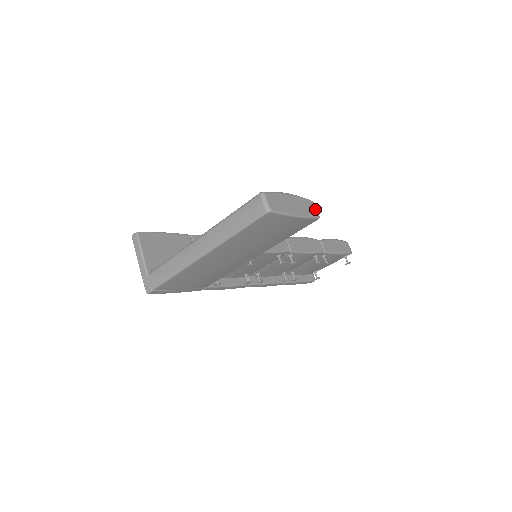
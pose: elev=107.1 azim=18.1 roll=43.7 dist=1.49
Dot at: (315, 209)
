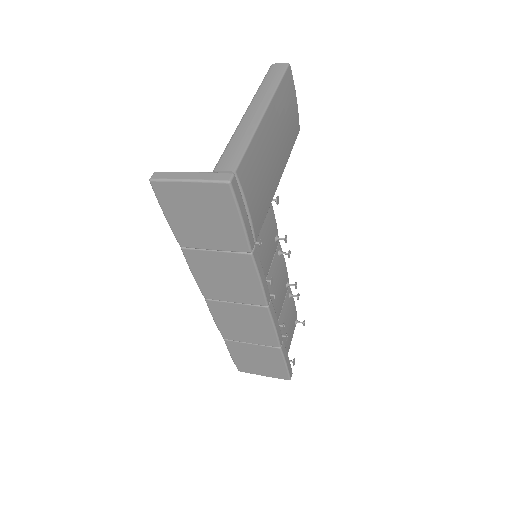
Dot at: occluded
